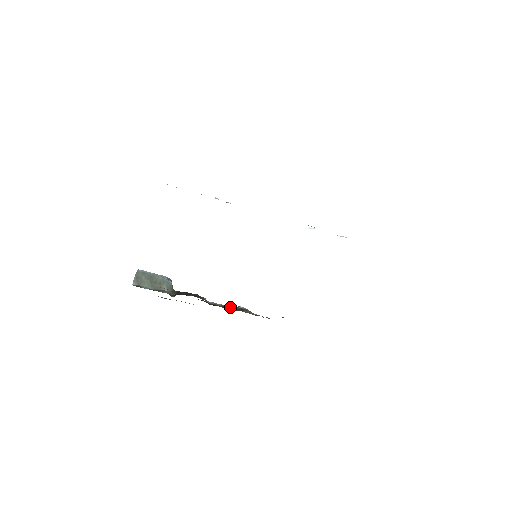
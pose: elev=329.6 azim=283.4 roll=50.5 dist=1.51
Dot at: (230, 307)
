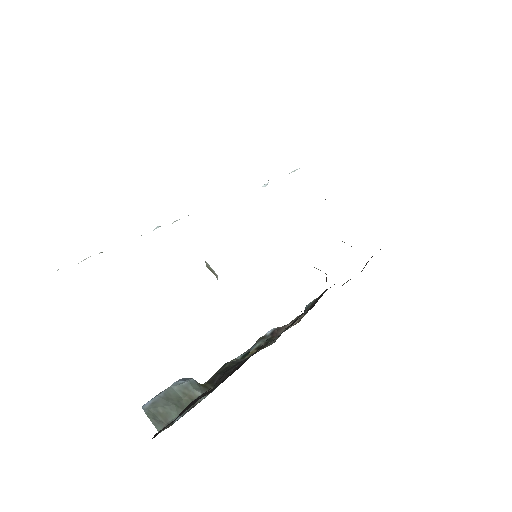
Dot at: (262, 342)
